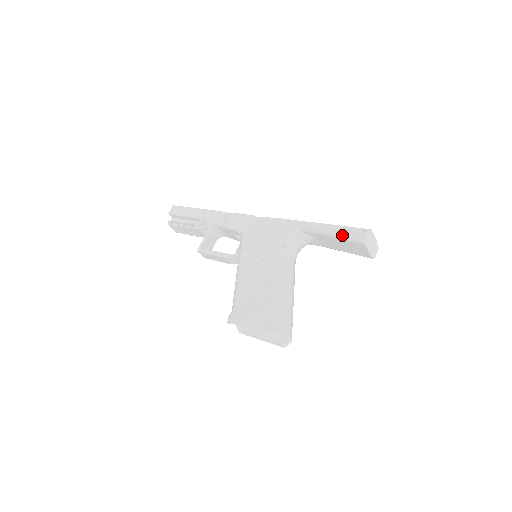
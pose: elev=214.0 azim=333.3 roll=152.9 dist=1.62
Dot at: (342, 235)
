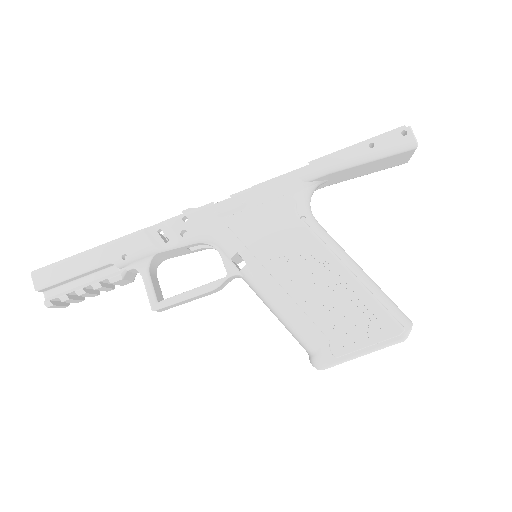
Dot at: (379, 153)
